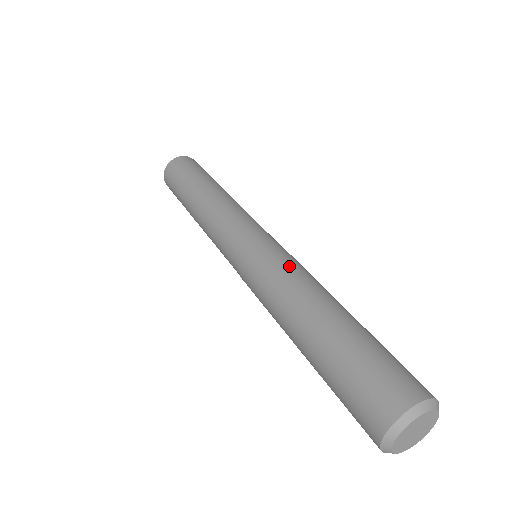
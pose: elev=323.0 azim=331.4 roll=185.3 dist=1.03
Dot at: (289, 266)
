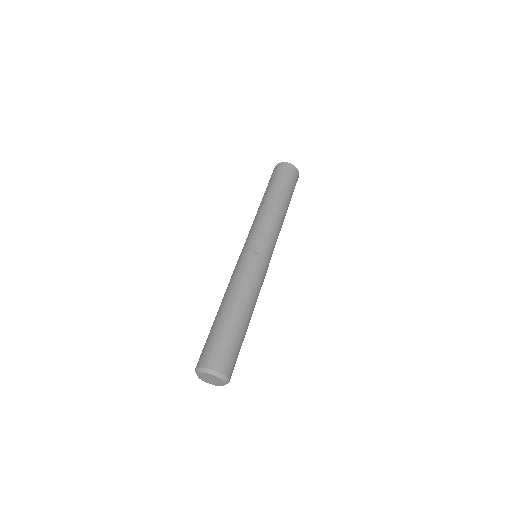
Dot at: (247, 275)
